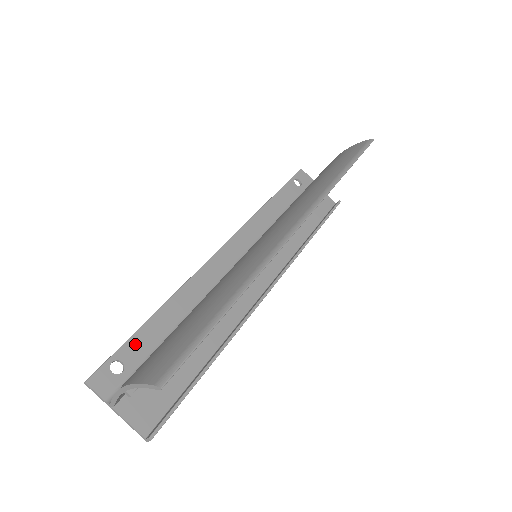
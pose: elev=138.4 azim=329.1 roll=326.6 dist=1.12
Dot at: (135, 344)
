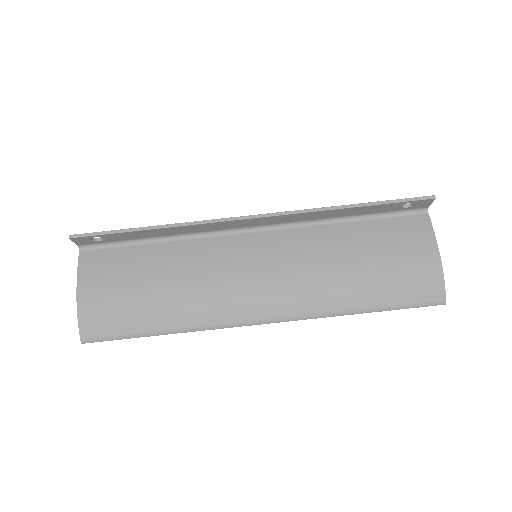
Dot at: (119, 236)
